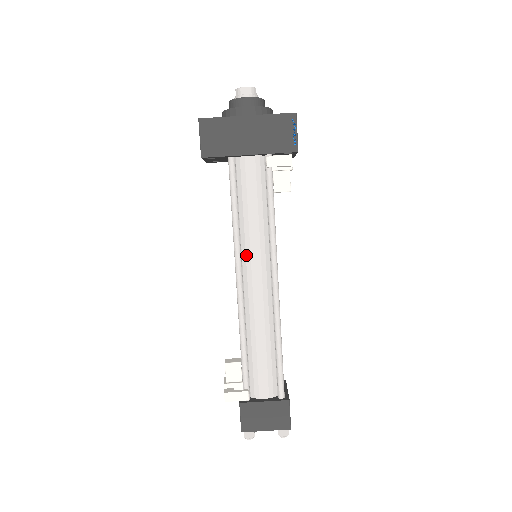
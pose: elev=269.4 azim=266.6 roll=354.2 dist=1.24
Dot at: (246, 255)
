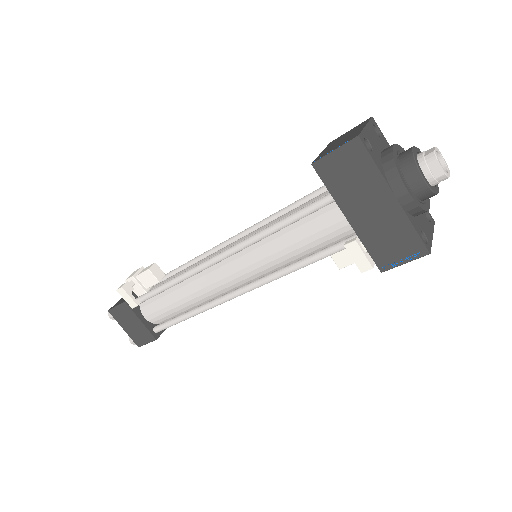
Dot at: (245, 255)
